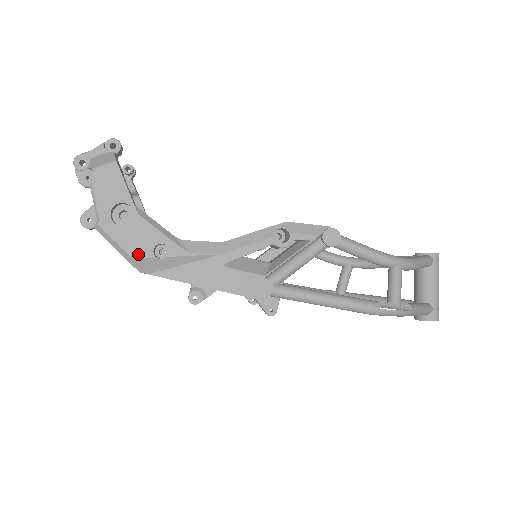
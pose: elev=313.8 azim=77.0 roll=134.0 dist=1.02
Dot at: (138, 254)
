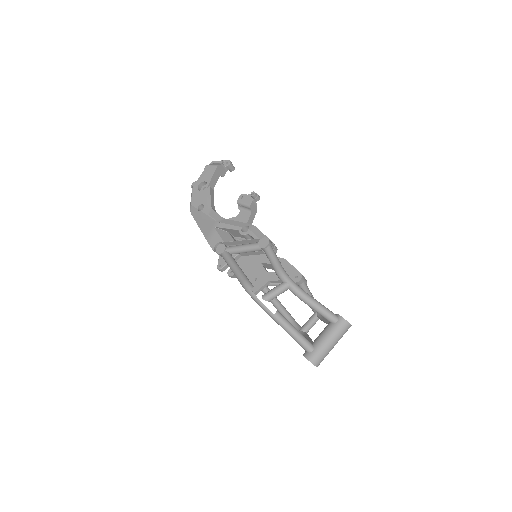
Dot at: (194, 204)
